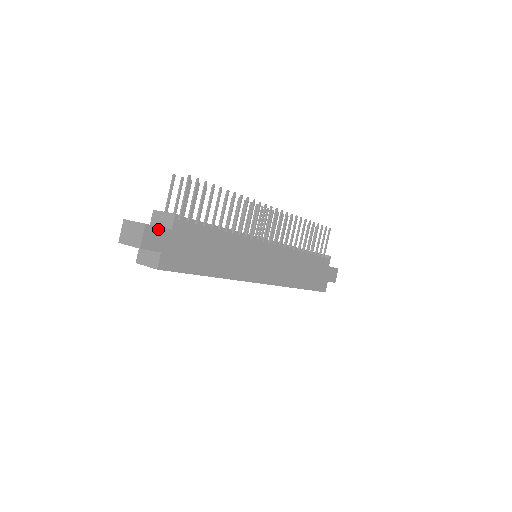
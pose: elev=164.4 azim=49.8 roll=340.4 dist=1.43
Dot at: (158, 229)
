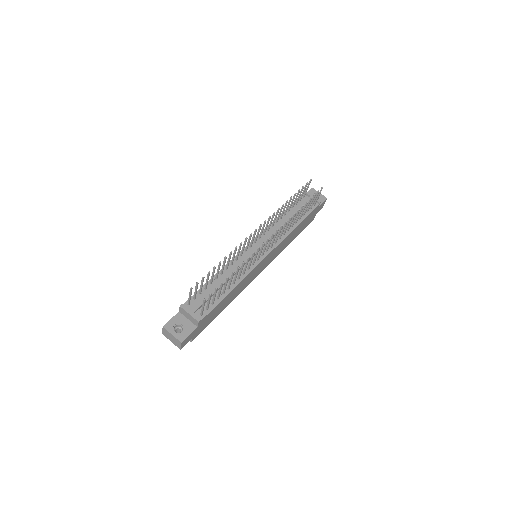
Dot at: (189, 336)
